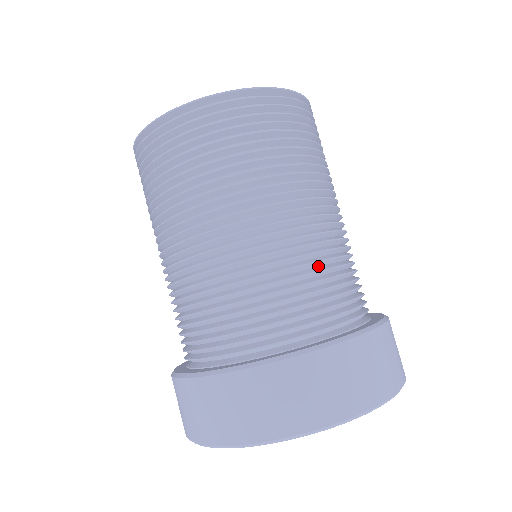
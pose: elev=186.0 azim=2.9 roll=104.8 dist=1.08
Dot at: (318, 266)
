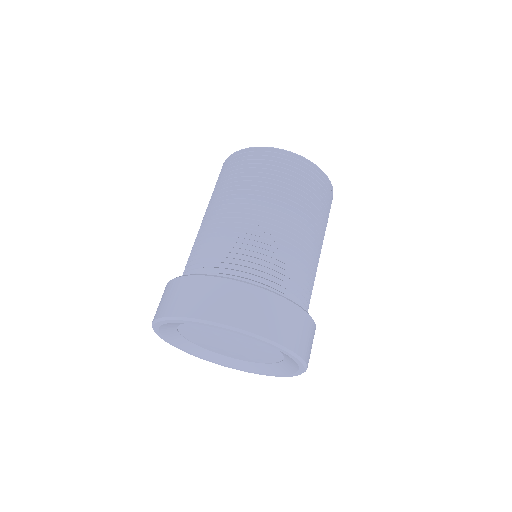
Dot at: occluded
